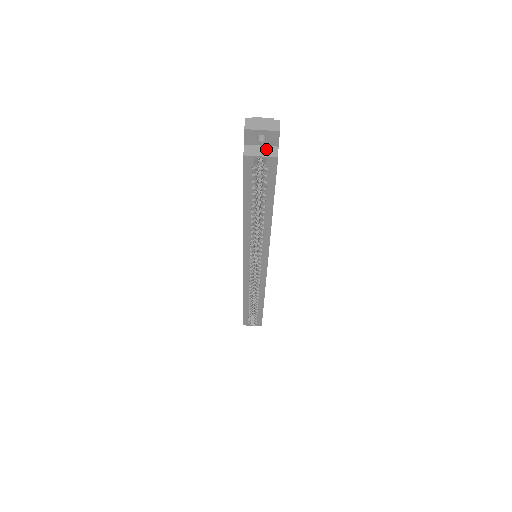
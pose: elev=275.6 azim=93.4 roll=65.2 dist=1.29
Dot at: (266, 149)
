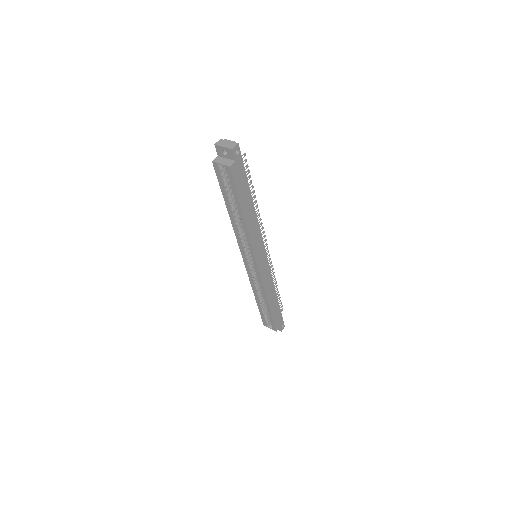
Dot at: (227, 161)
